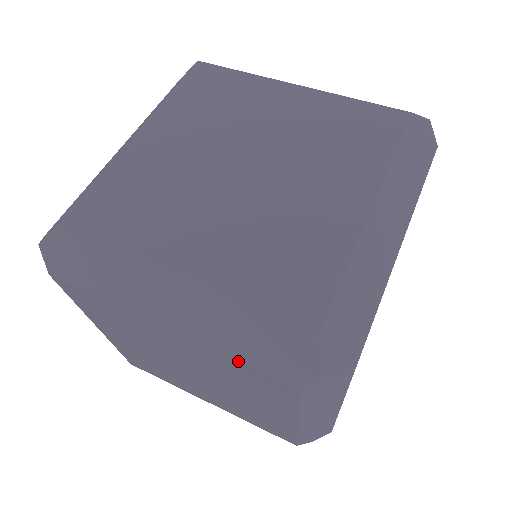
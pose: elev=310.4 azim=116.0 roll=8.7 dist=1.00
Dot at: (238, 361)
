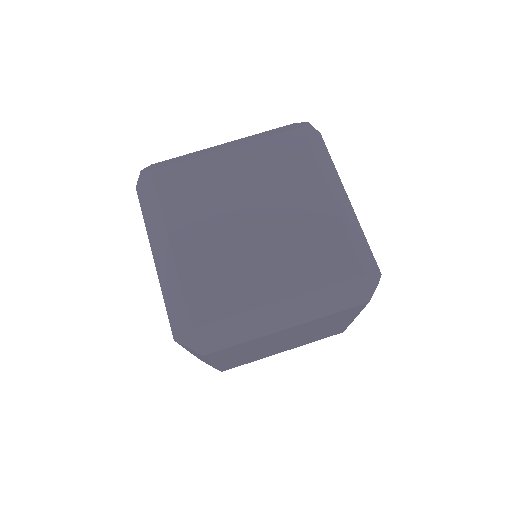
Dot at: (334, 314)
